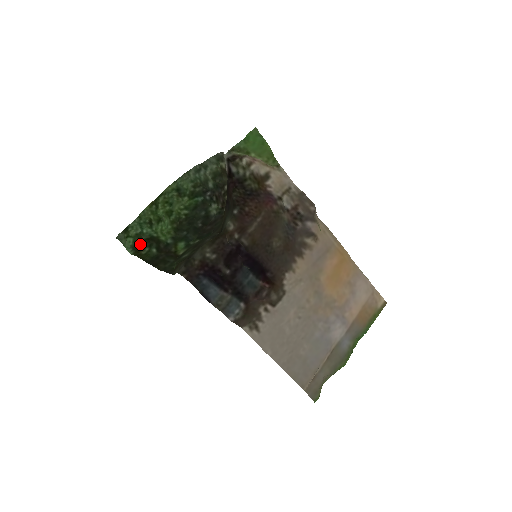
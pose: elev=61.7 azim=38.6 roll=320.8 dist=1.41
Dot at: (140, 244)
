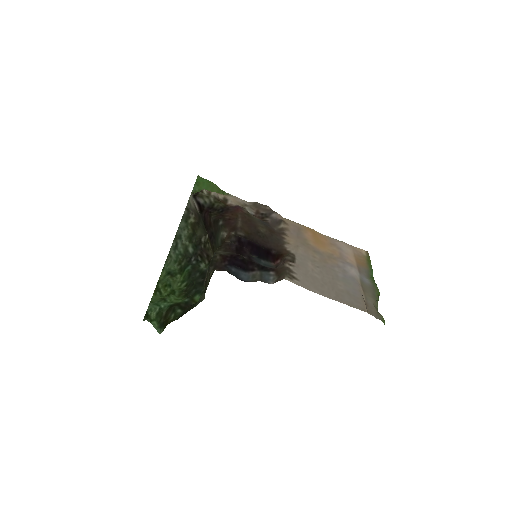
Dot at: (164, 319)
